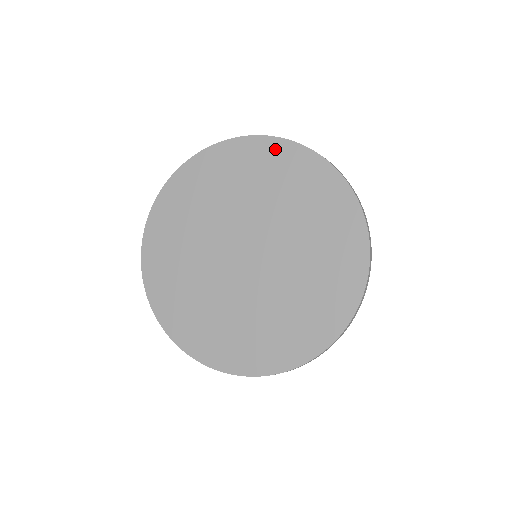
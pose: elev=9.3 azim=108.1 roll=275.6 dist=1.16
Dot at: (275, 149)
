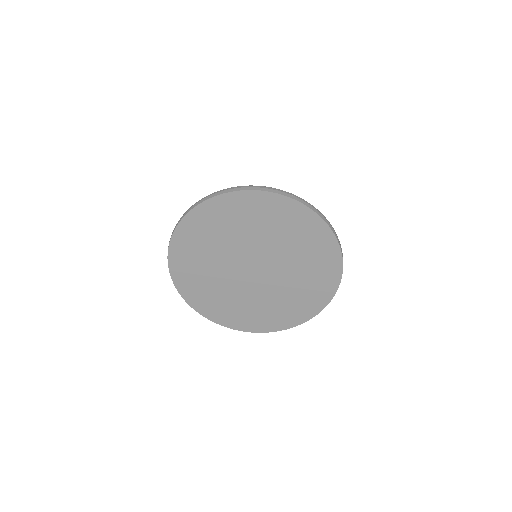
Dot at: (276, 202)
